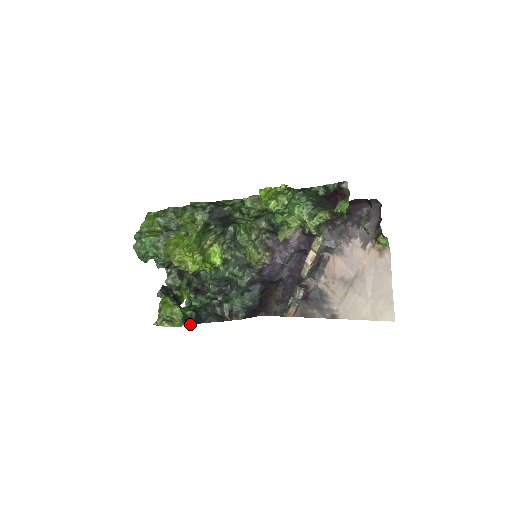
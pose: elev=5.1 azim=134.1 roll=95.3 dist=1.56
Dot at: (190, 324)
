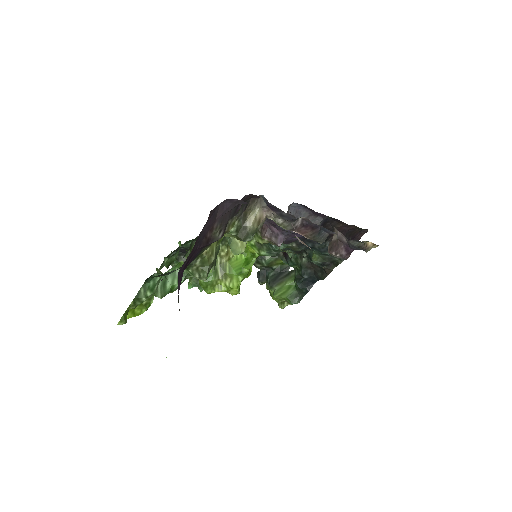
Dot at: (302, 296)
